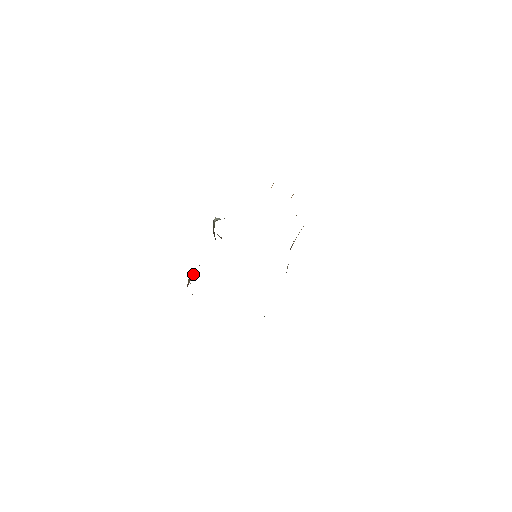
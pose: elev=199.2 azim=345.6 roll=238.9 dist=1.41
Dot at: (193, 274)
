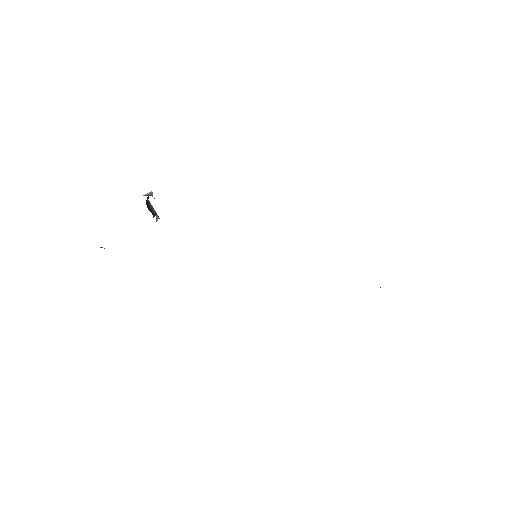
Dot at: occluded
